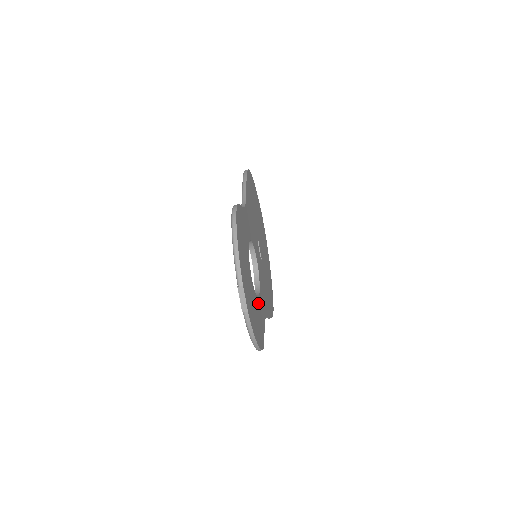
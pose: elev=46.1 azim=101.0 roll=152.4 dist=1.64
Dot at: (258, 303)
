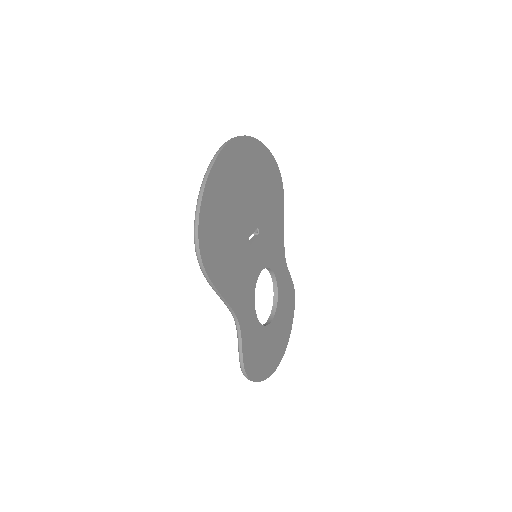
Dot at: (280, 293)
